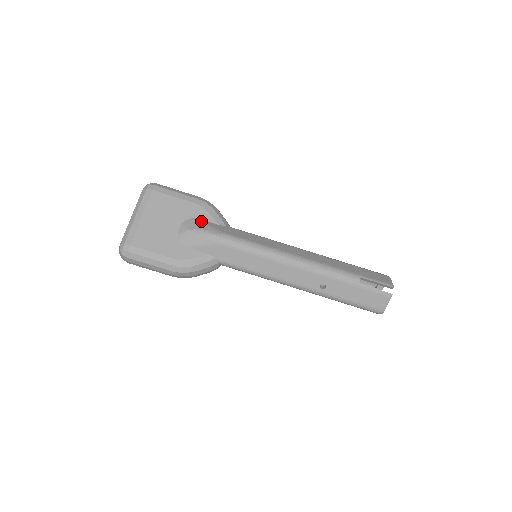
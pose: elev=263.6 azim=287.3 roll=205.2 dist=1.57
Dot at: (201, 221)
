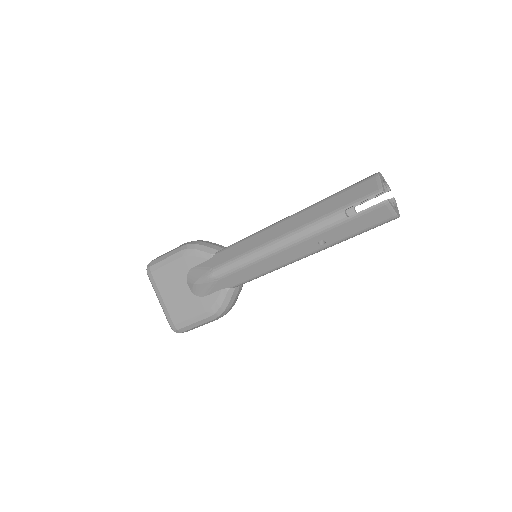
Dot at: (195, 269)
